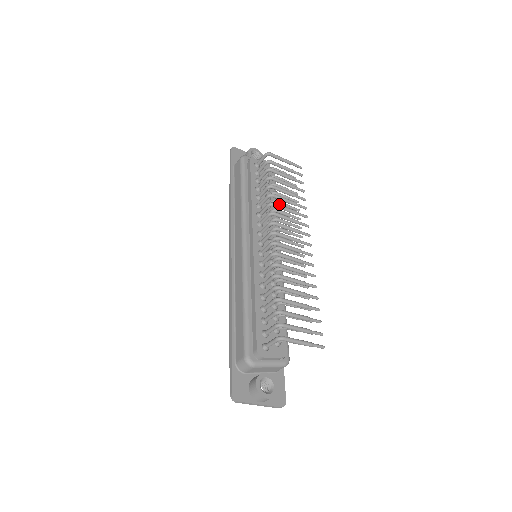
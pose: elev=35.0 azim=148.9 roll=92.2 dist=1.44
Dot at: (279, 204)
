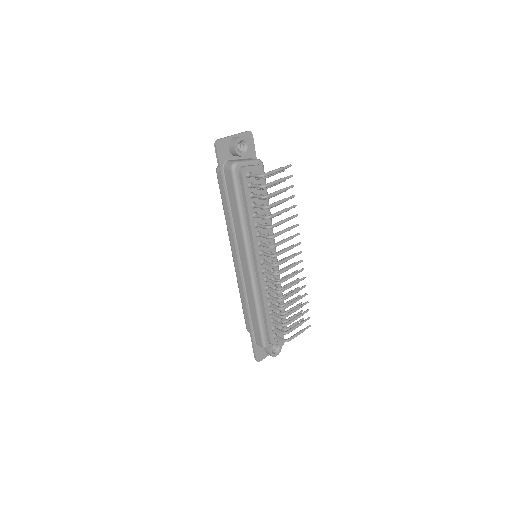
Dot at: occluded
